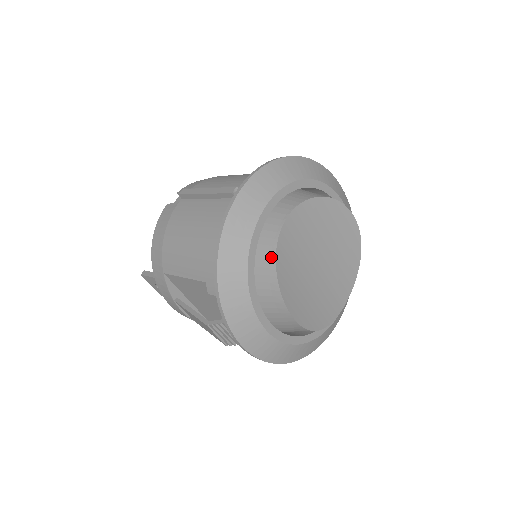
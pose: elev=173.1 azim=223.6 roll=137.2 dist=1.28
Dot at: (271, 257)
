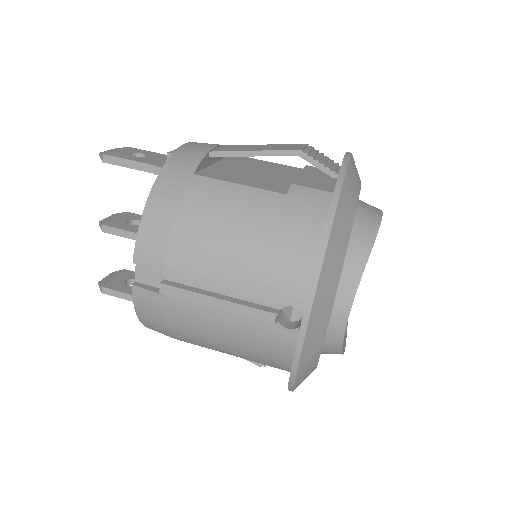
Dot at: (336, 350)
